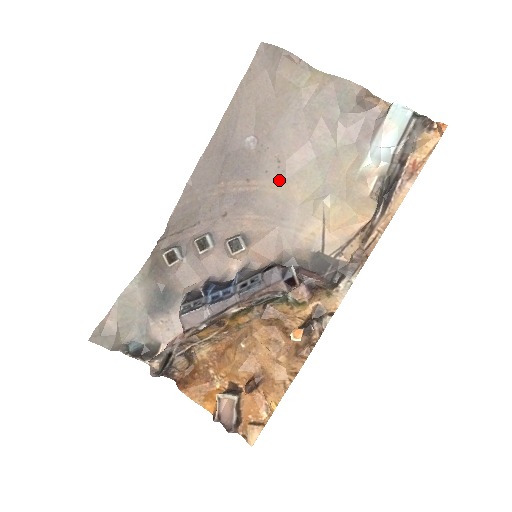
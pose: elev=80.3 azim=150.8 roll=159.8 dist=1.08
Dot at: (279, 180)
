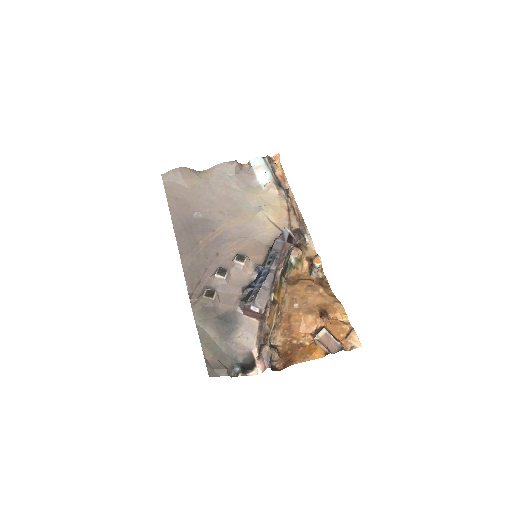
Dot at: (230, 219)
